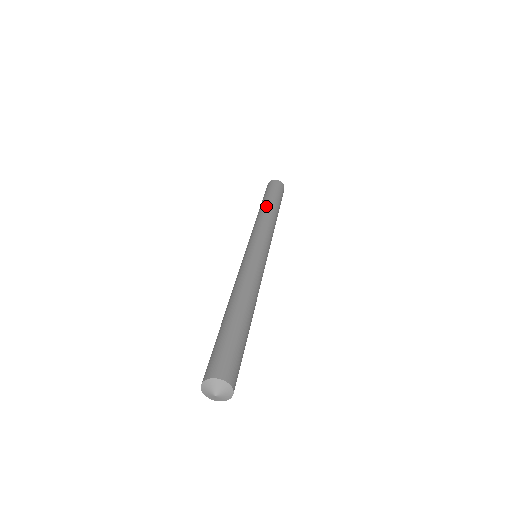
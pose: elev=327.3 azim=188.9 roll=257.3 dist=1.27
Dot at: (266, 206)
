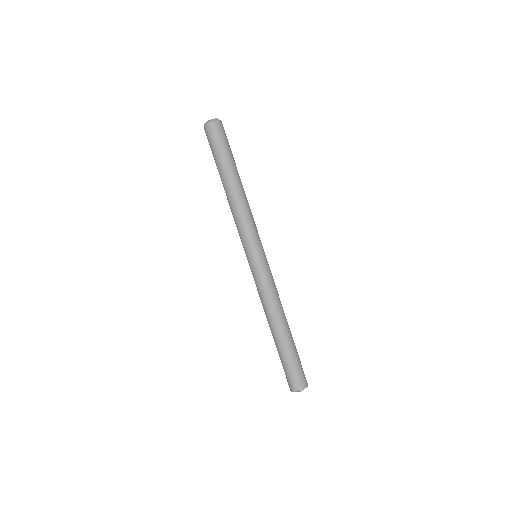
Dot at: (224, 189)
